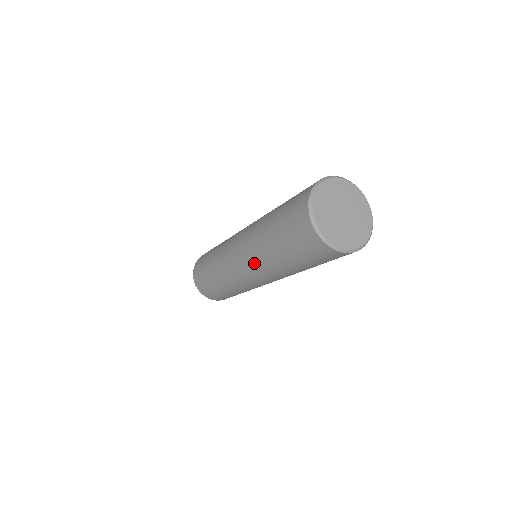
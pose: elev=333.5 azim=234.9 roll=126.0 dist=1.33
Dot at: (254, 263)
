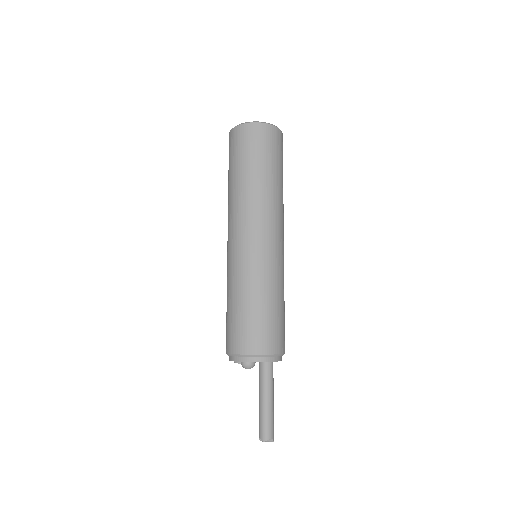
Dot at: occluded
